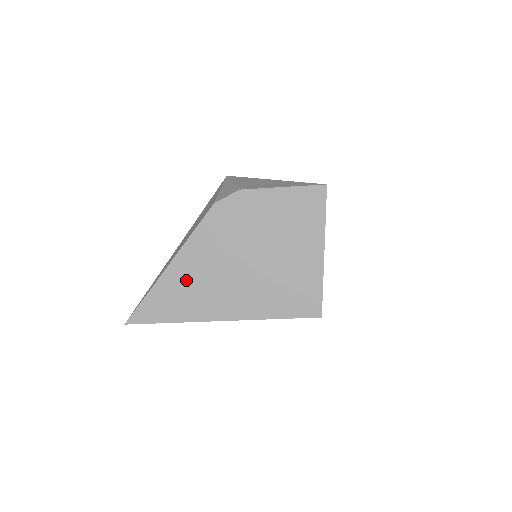
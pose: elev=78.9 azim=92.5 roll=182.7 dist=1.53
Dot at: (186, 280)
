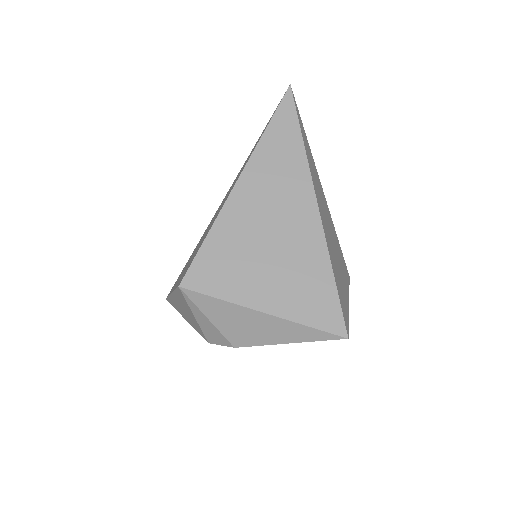
Dot at: occluded
